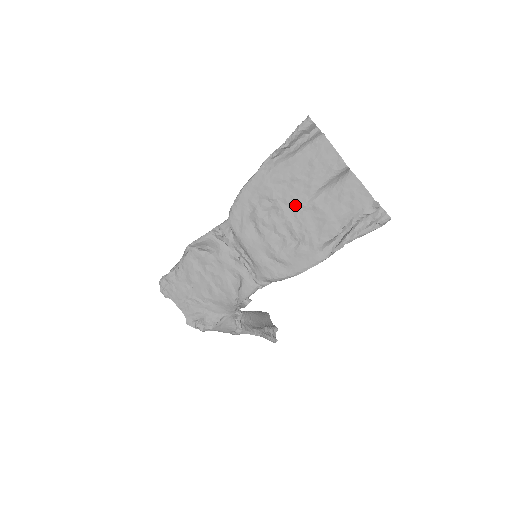
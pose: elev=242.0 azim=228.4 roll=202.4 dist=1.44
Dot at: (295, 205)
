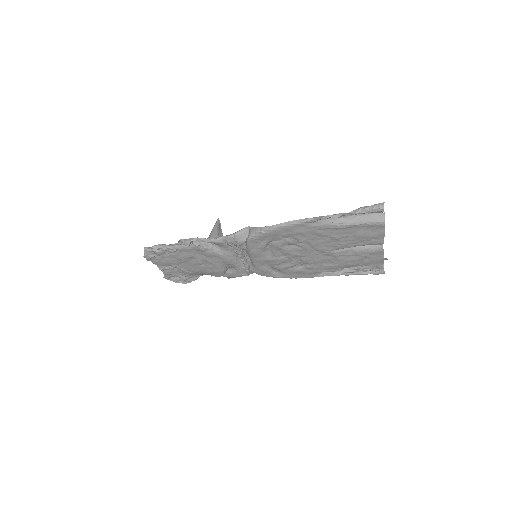
Dot at: (319, 250)
